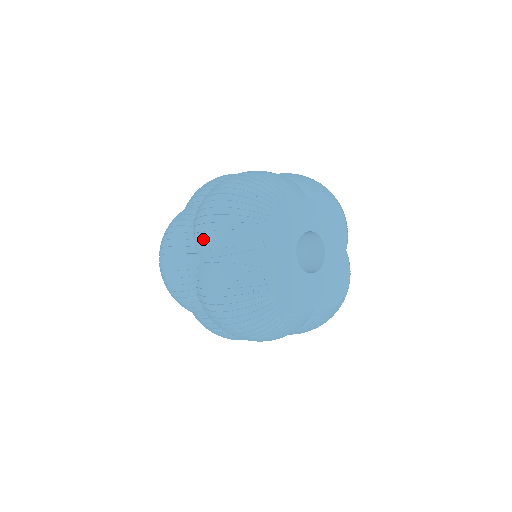
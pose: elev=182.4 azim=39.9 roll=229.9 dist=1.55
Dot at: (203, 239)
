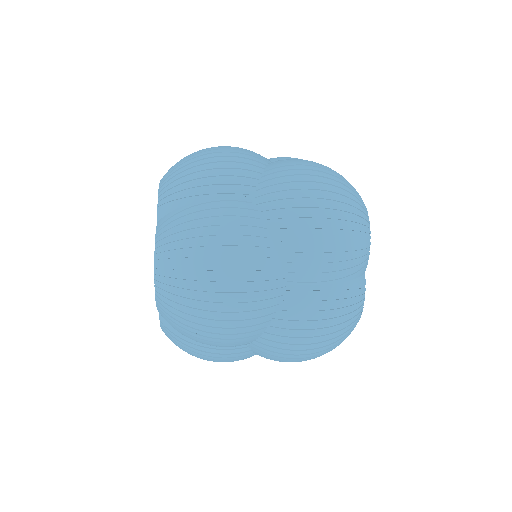
Dot at: (311, 260)
